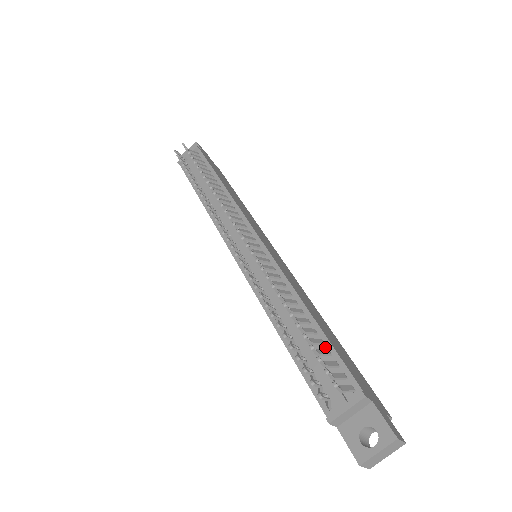
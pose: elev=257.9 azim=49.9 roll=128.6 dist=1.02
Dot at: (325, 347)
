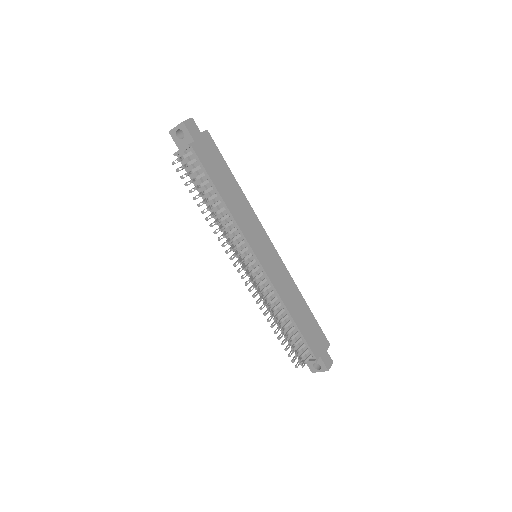
Dot at: (299, 335)
